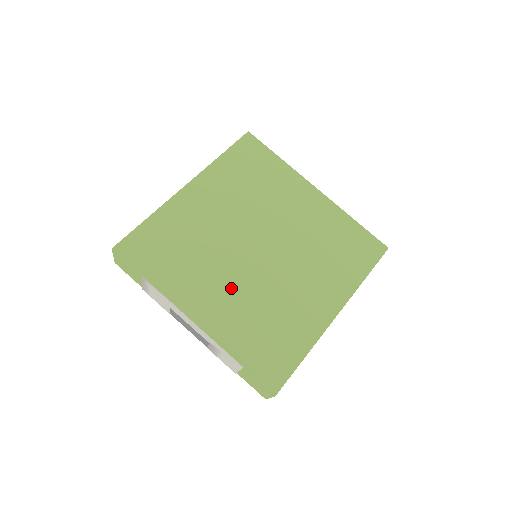
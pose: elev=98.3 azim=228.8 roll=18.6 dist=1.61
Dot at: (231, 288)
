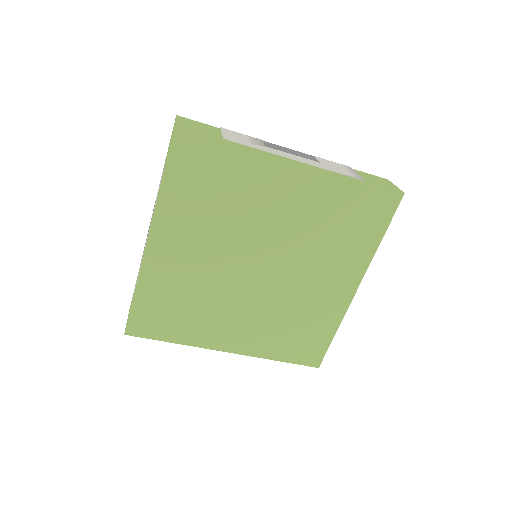
Dot at: (247, 314)
